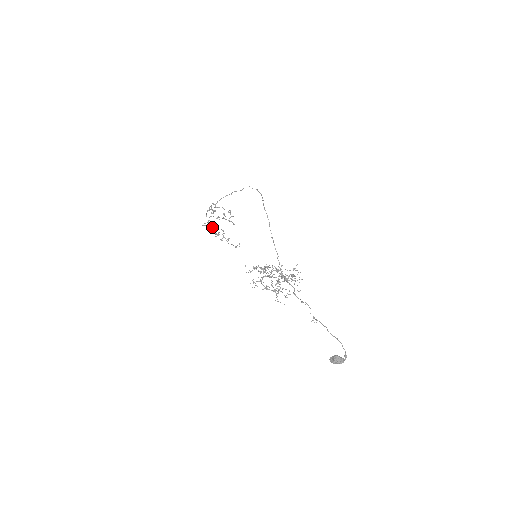
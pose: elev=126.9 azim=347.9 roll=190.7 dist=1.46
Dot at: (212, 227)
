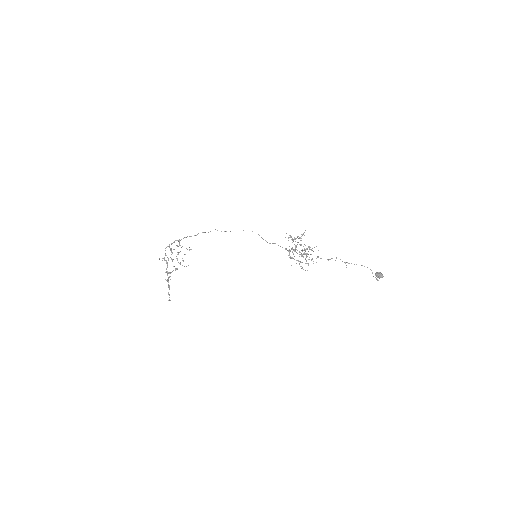
Dot at: occluded
